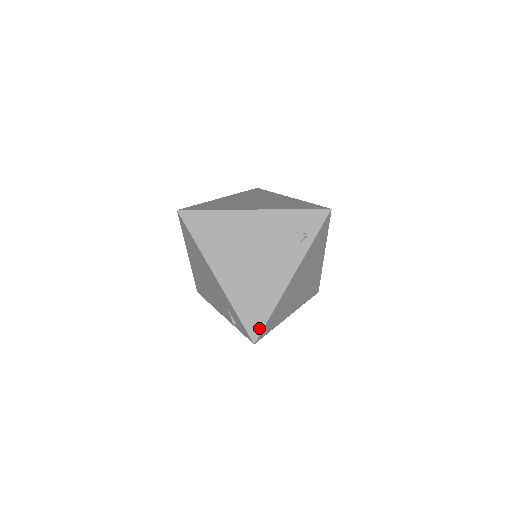
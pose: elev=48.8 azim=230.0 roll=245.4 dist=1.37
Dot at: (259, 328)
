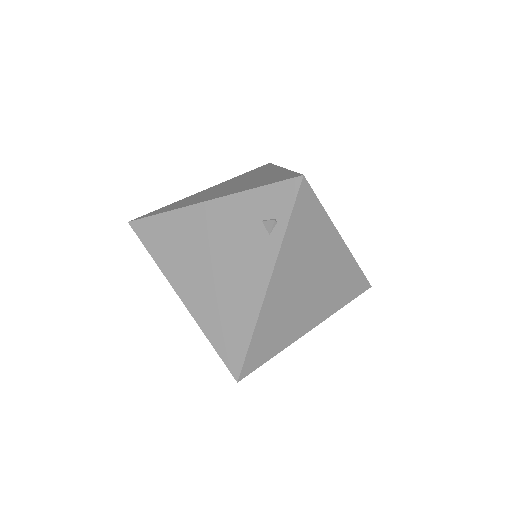
Dot at: (239, 360)
